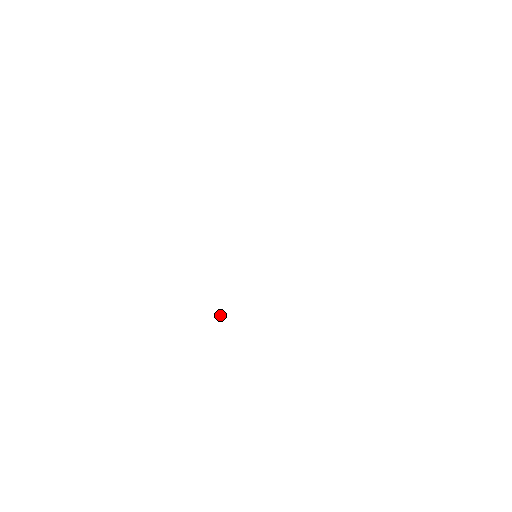
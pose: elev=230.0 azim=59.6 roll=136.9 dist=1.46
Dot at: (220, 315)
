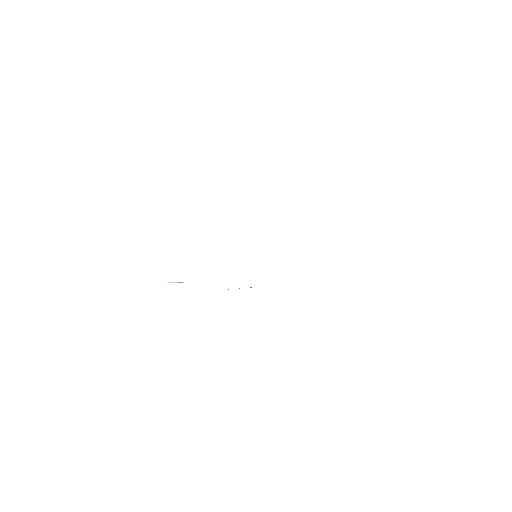
Dot at: (177, 282)
